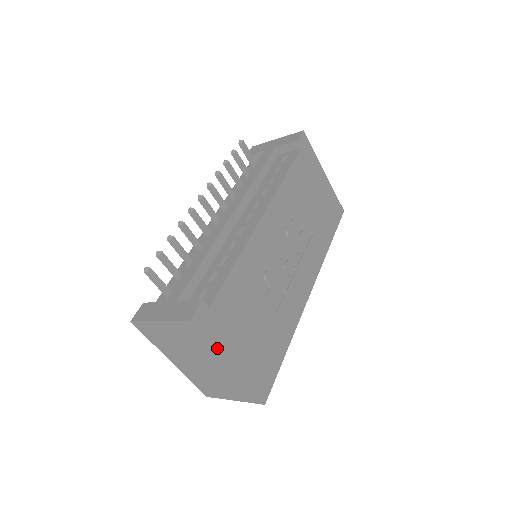
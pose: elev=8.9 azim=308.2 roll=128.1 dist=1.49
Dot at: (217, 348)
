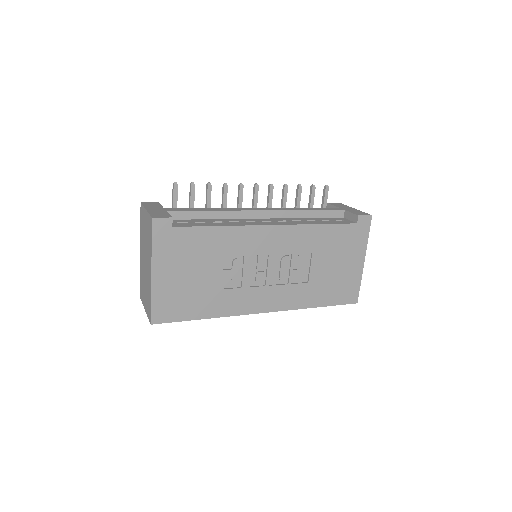
Dot at: (154, 253)
